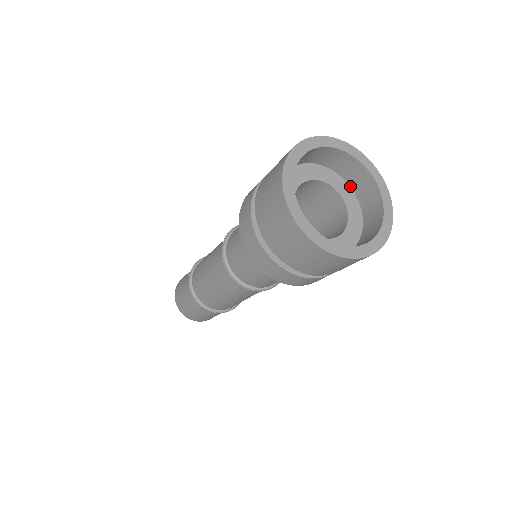
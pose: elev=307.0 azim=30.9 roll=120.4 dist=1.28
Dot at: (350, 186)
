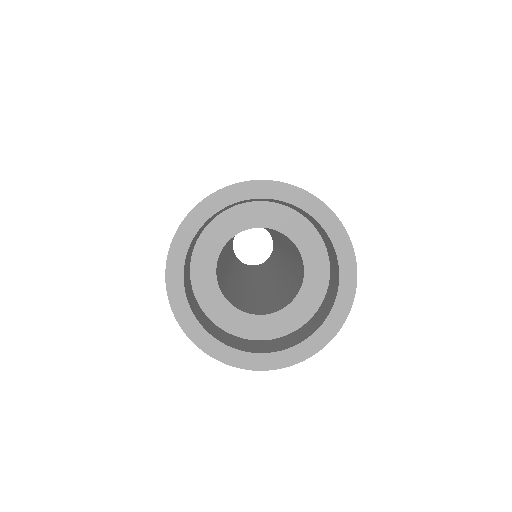
Dot at: (304, 216)
